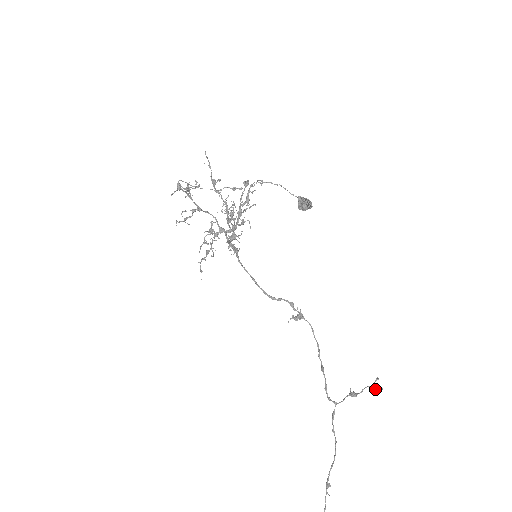
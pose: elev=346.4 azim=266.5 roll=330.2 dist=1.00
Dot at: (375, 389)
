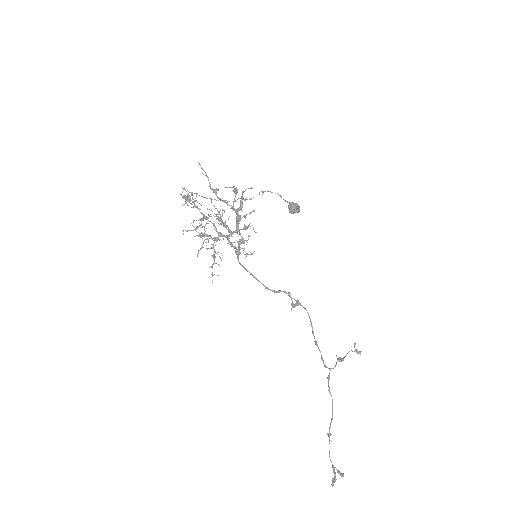
Dot at: (356, 352)
